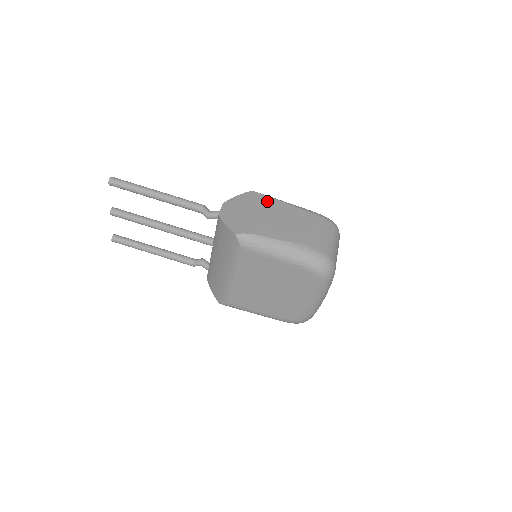
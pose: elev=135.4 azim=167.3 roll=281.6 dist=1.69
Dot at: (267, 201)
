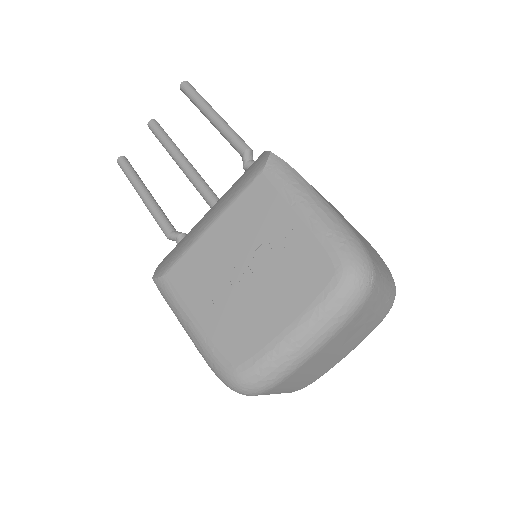
Dot at: occluded
